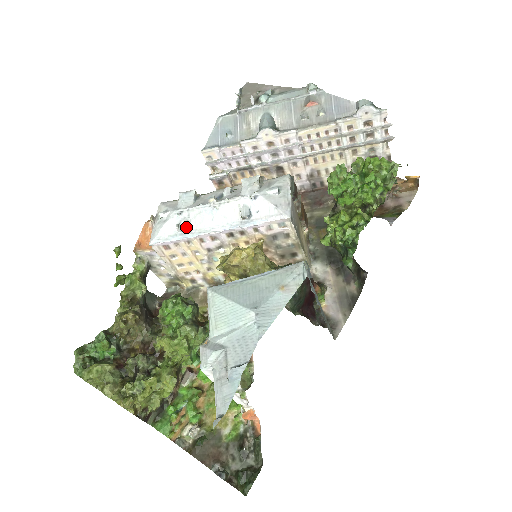
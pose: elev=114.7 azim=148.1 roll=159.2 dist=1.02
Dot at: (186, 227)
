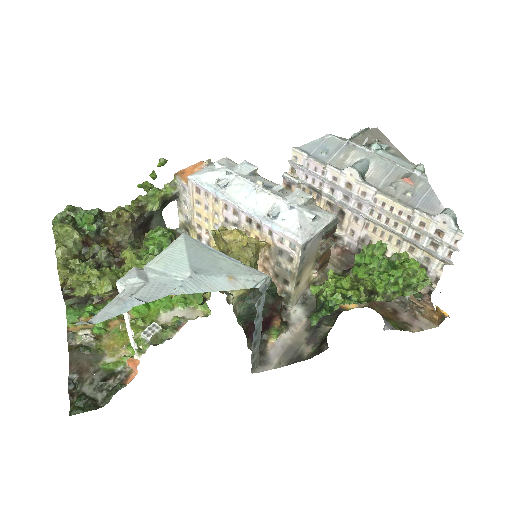
Dot at: (223, 186)
